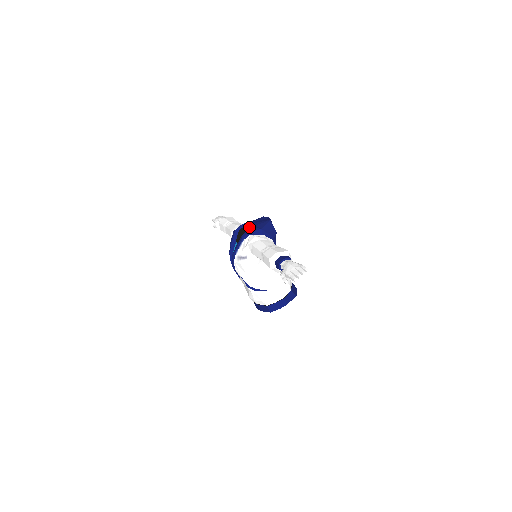
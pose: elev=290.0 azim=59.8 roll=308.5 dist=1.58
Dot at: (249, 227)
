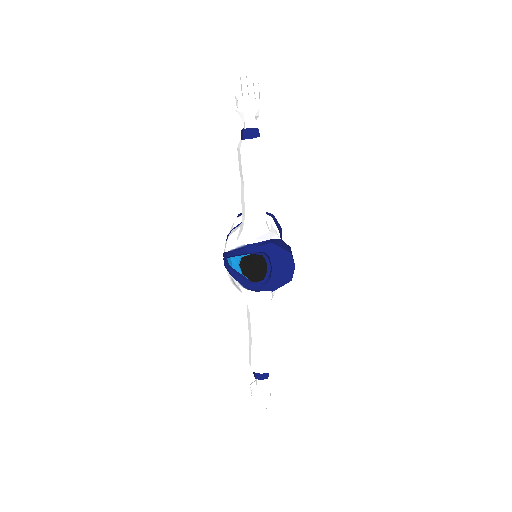
Dot at: (265, 259)
